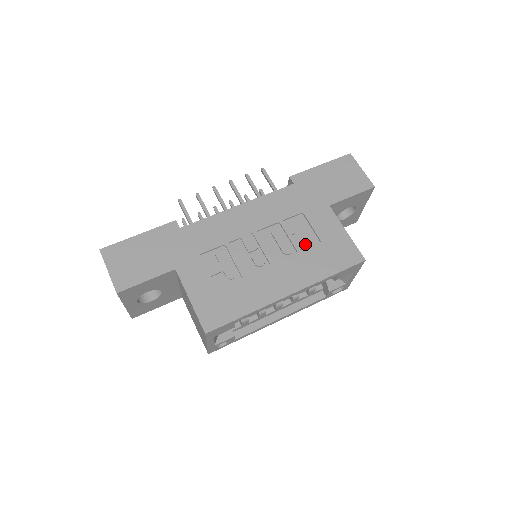
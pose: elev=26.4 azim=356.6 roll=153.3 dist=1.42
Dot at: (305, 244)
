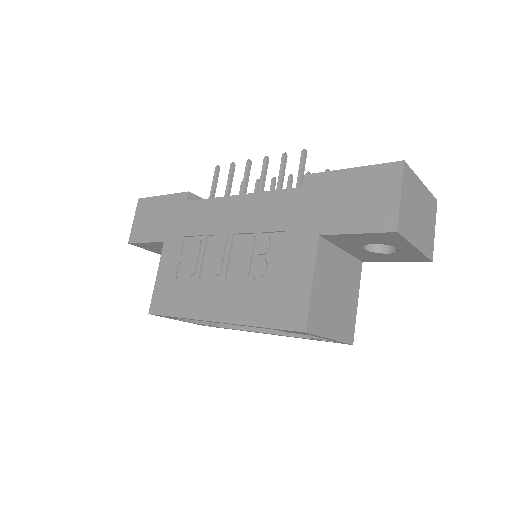
Dot at: (262, 273)
